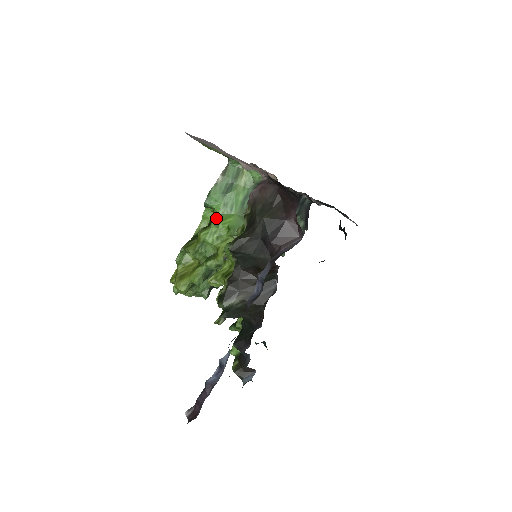
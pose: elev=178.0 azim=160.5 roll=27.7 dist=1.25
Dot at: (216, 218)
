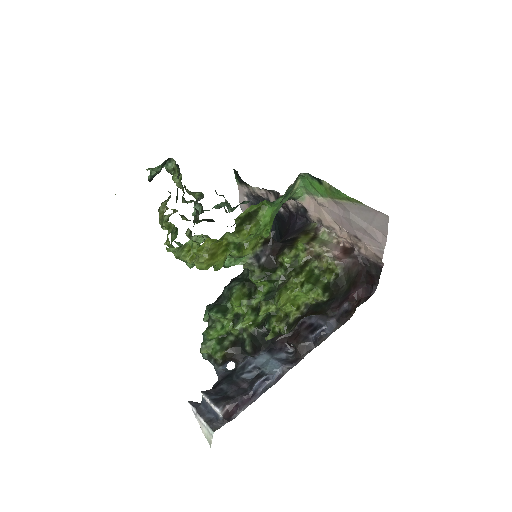
Dot at: (268, 218)
